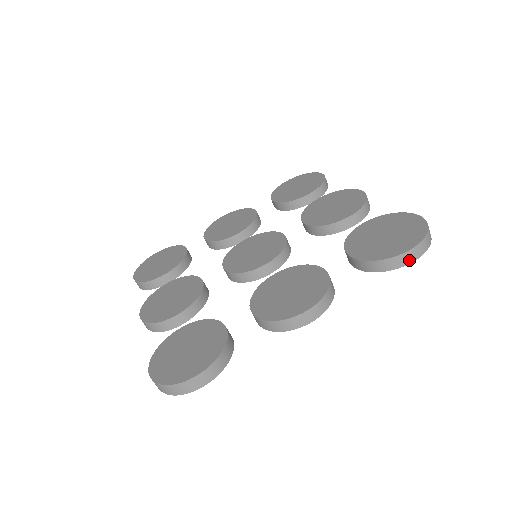
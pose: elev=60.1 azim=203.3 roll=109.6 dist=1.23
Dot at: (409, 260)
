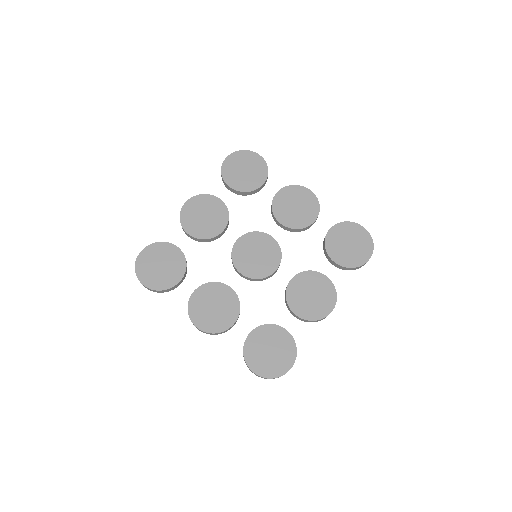
Dot at: occluded
